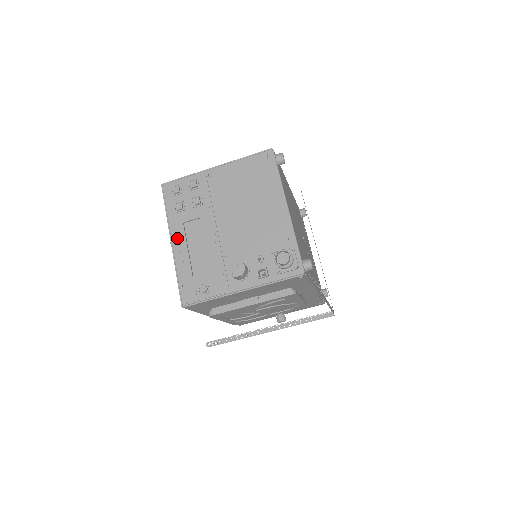
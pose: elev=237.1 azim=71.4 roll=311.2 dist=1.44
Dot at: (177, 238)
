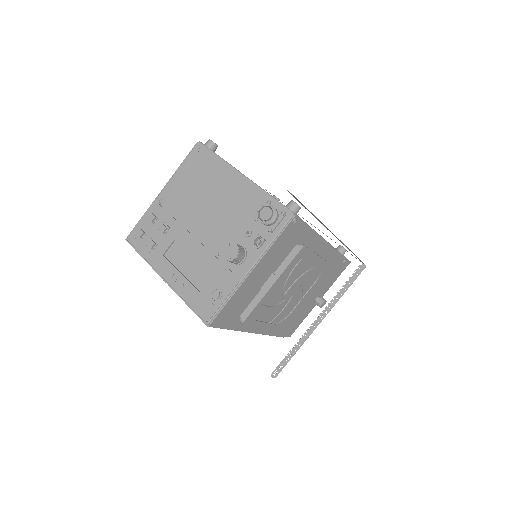
Dot at: (166, 271)
